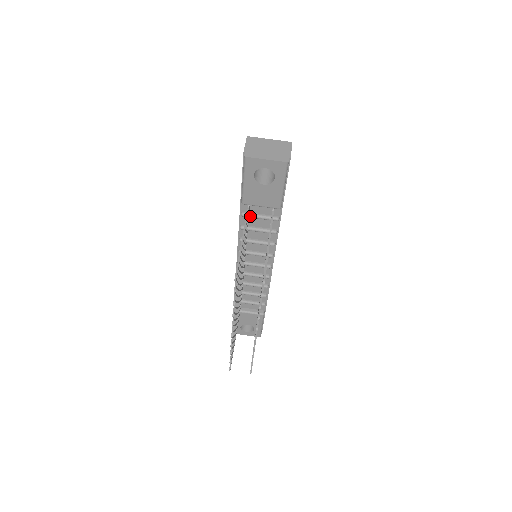
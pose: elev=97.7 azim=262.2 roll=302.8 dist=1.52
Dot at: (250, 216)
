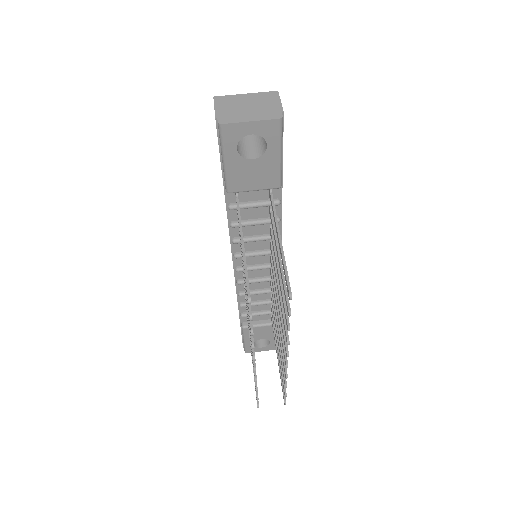
Dot at: (241, 207)
